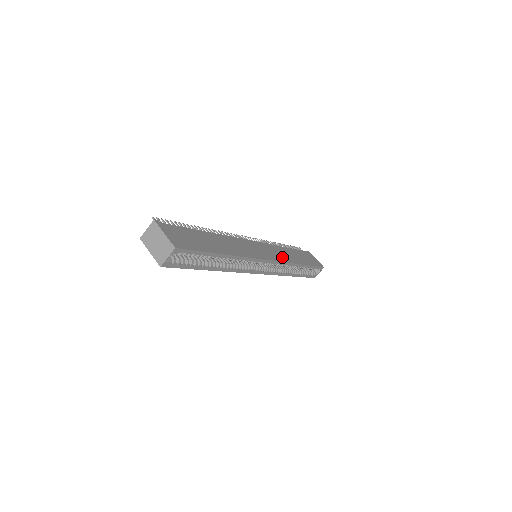
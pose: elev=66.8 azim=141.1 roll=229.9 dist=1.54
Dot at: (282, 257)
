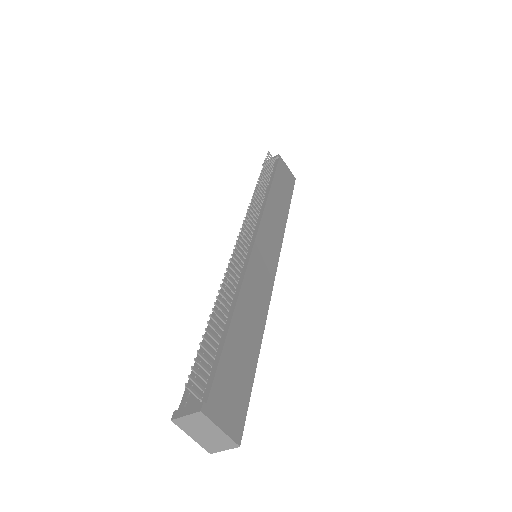
Dot at: (277, 231)
